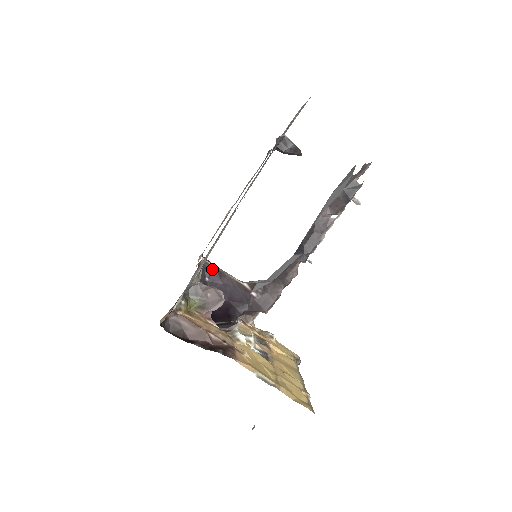
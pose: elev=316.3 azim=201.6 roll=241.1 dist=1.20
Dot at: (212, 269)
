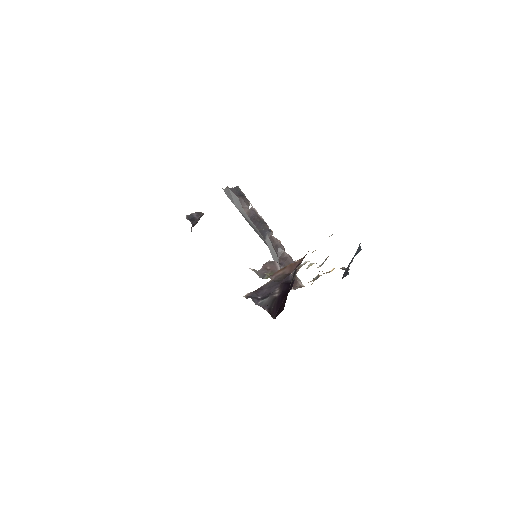
Dot at: (254, 293)
